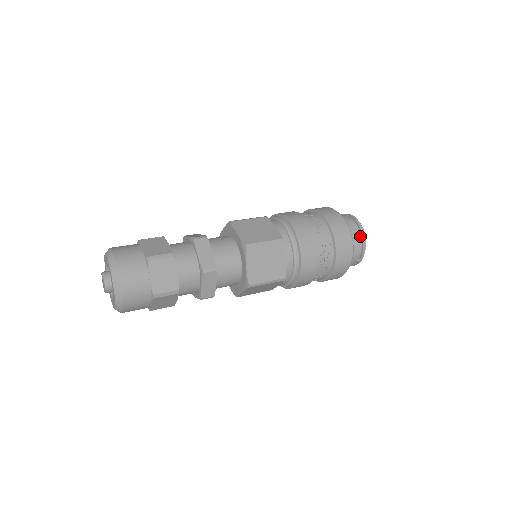
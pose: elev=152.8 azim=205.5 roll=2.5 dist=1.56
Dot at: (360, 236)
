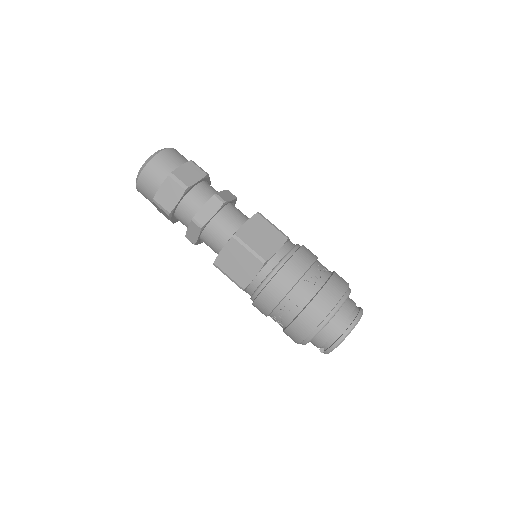
Dot at: (339, 335)
